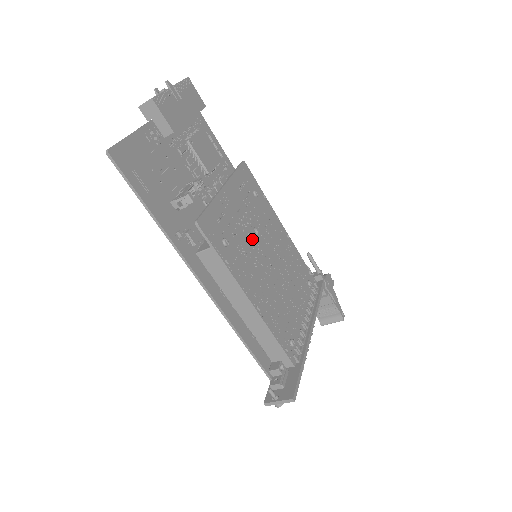
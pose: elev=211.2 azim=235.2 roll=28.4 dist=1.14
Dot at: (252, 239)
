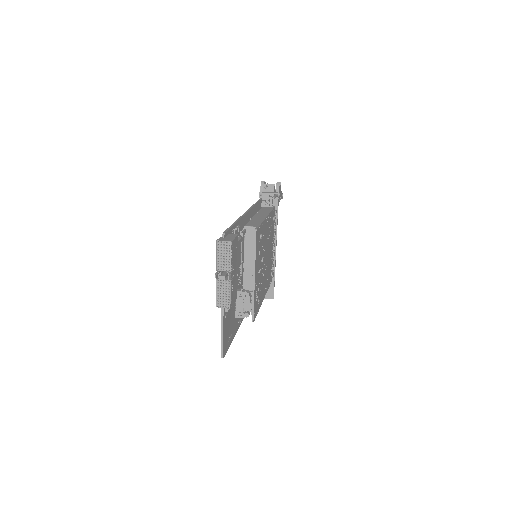
Dot at: (262, 269)
